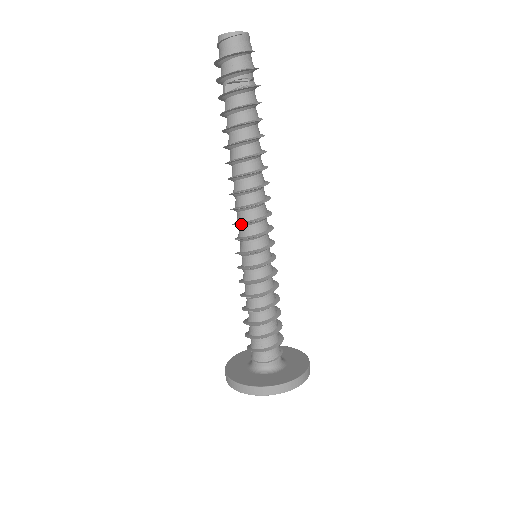
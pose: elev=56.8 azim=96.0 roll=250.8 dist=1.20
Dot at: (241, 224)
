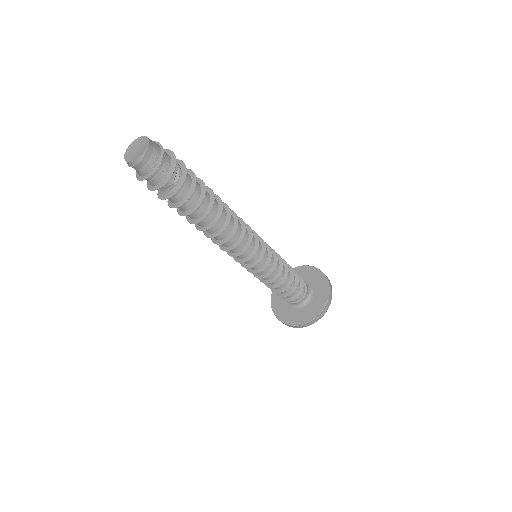
Dot at: (231, 254)
